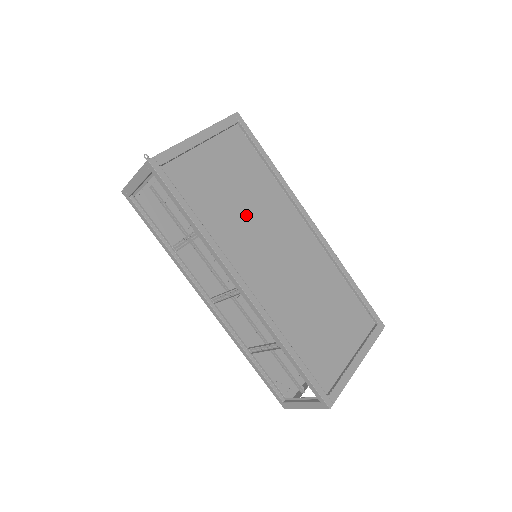
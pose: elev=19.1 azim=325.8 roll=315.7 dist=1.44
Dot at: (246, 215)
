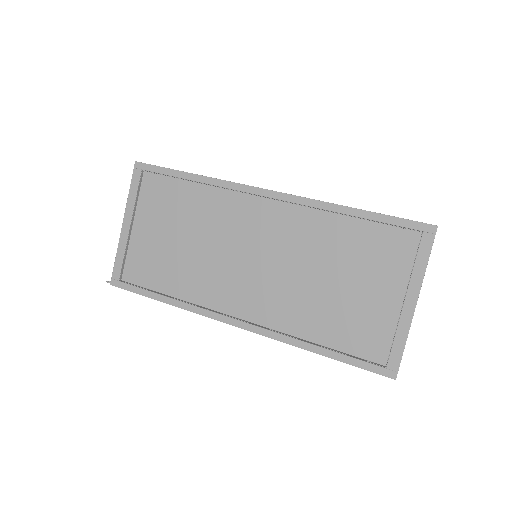
Dot at: (201, 251)
